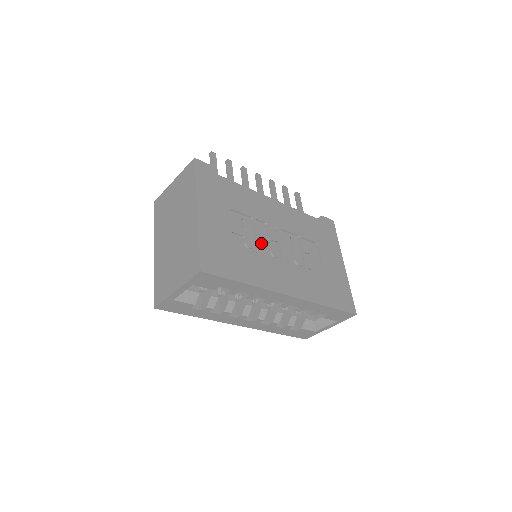
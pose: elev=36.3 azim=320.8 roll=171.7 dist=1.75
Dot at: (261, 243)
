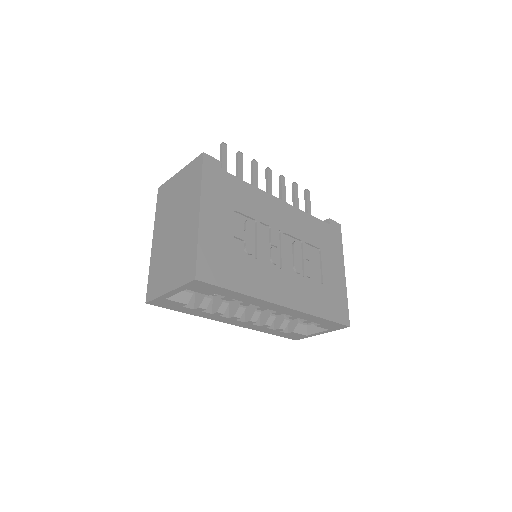
Dot at: (262, 248)
